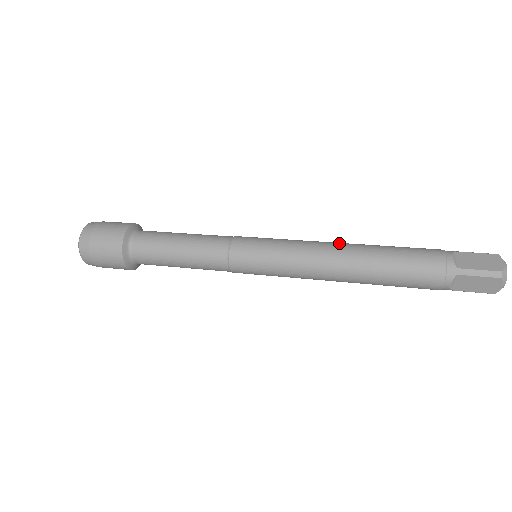
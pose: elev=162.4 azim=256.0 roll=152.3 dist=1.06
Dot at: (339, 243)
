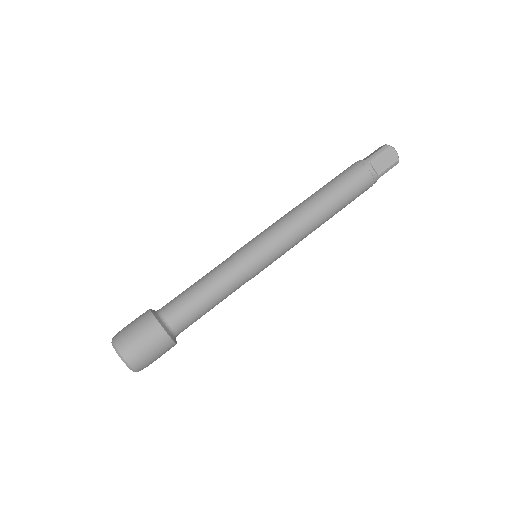
Dot at: (308, 209)
